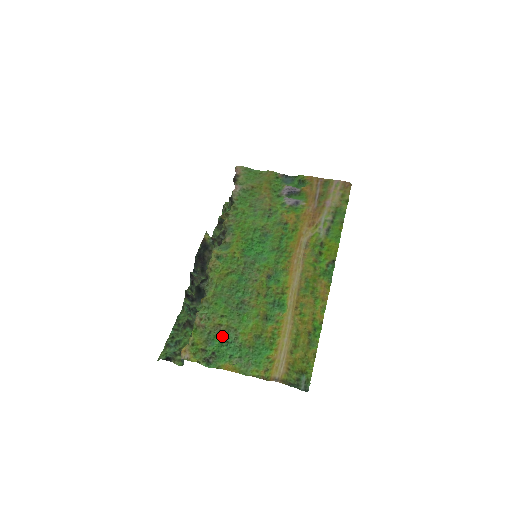
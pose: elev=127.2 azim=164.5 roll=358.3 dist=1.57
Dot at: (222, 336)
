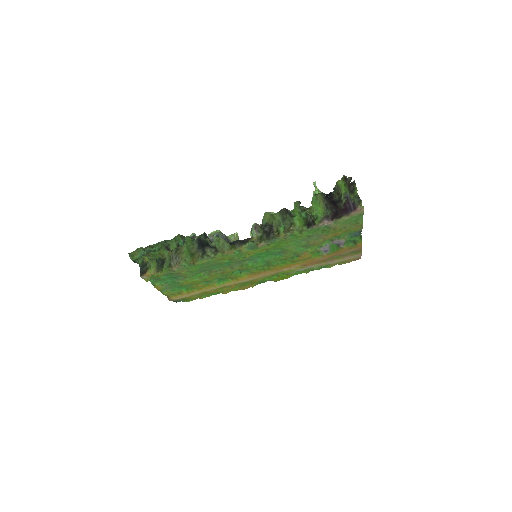
Dot at: (176, 276)
